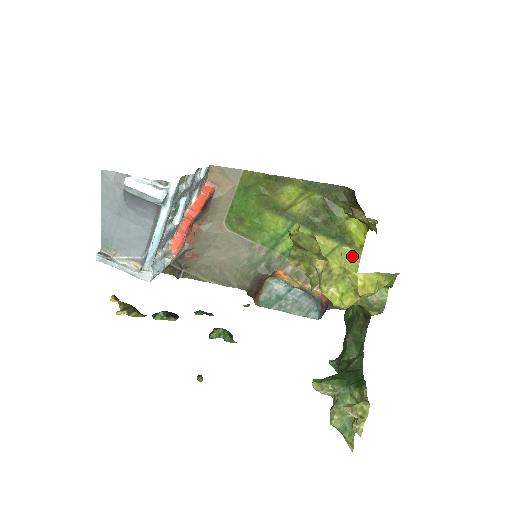
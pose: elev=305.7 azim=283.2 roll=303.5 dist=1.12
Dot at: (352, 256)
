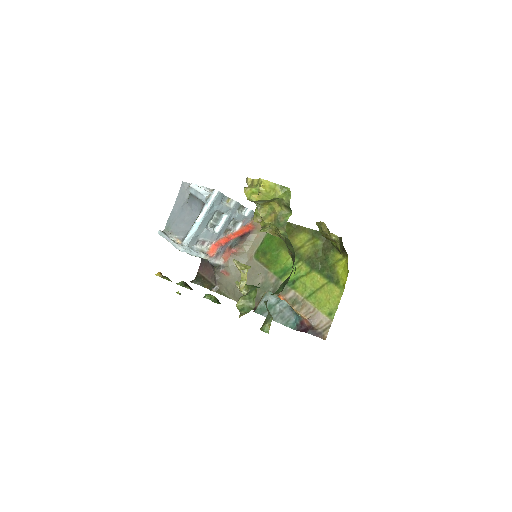
Dot at: (336, 292)
